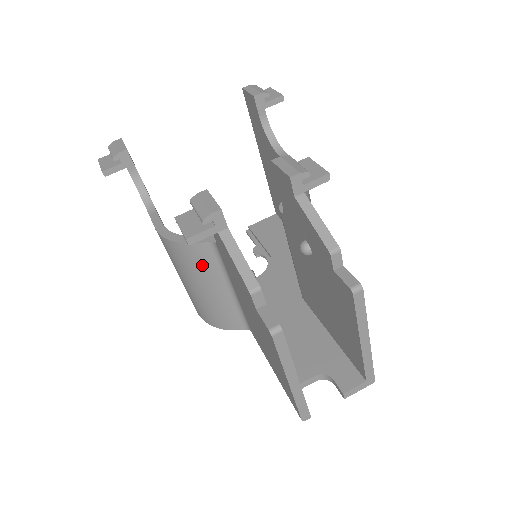
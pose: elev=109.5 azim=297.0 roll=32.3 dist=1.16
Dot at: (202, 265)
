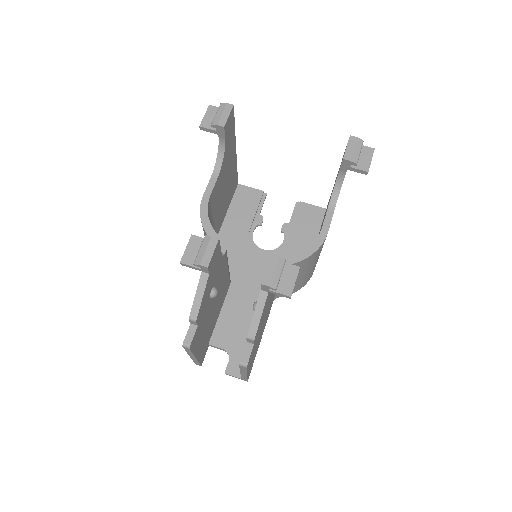
Dot at: occluded
